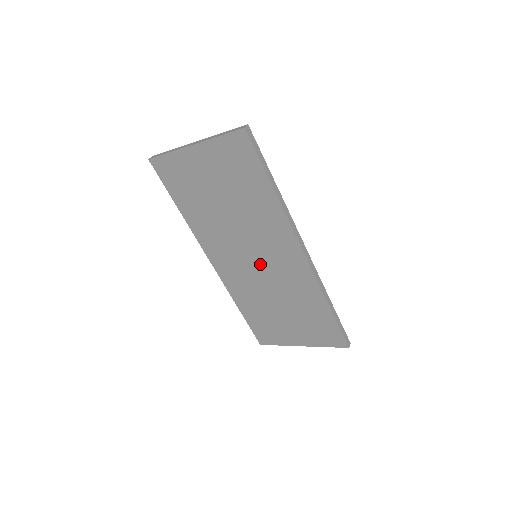
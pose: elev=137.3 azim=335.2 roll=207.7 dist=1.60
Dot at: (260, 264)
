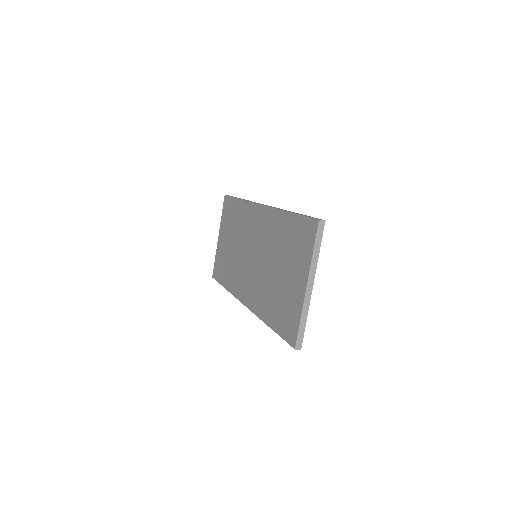
Dot at: (255, 254)
